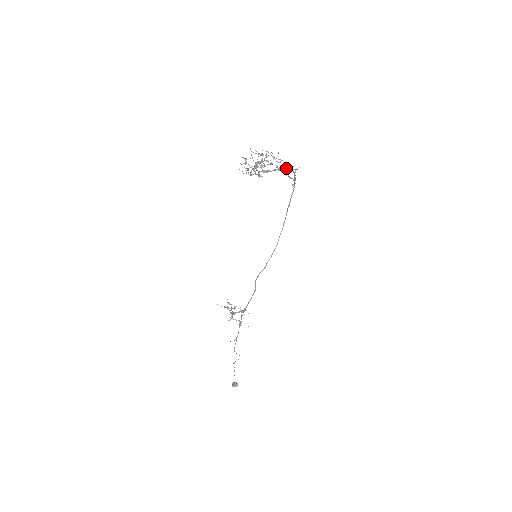
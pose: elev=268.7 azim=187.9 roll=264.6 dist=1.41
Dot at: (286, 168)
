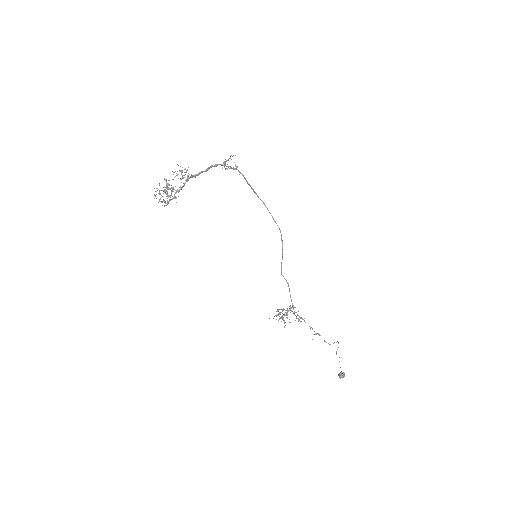
Dot at: (223, 163)
